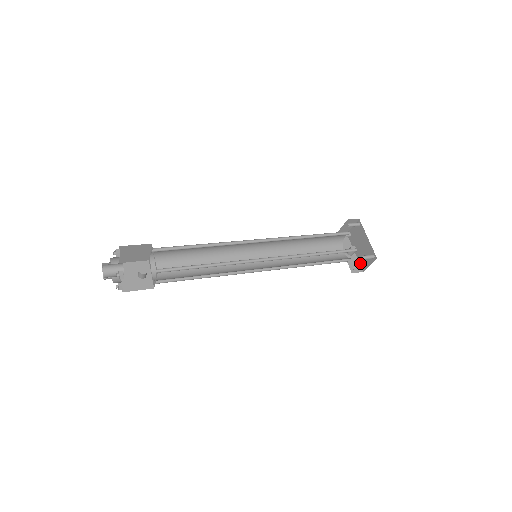
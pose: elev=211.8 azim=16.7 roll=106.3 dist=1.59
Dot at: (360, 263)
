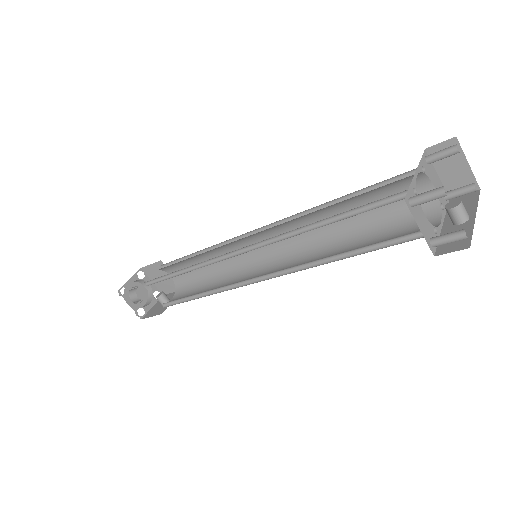
Dot at: (470, 231)
